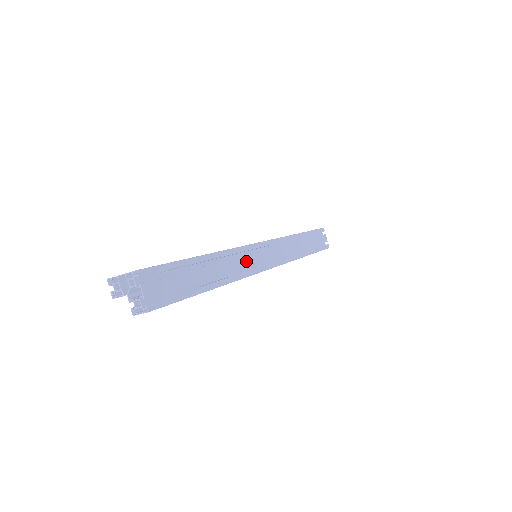
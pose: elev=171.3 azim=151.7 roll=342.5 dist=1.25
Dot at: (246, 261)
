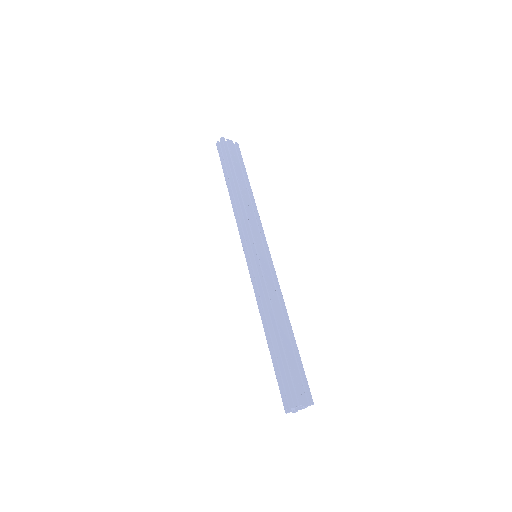
Dot at: occluded
